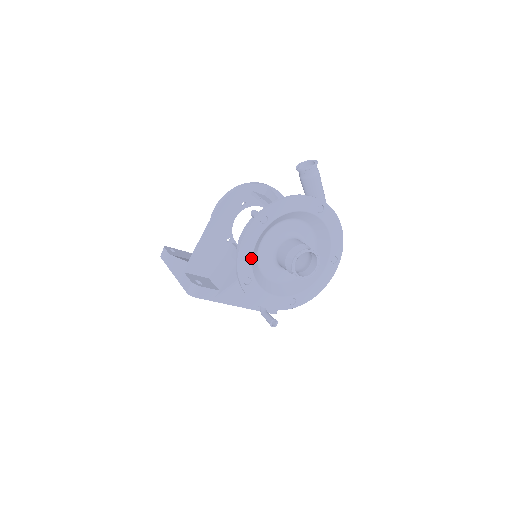
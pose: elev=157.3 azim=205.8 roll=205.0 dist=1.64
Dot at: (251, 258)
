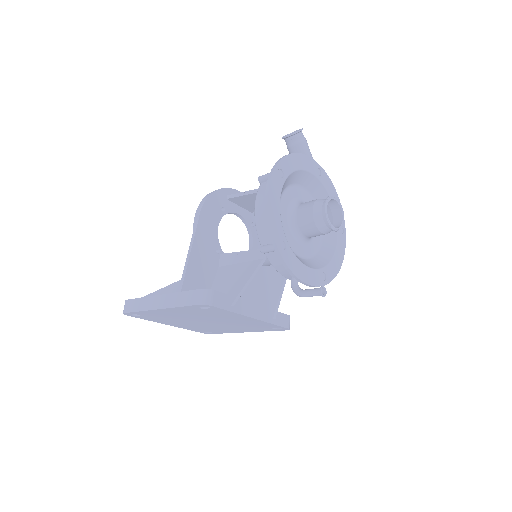
Dot at: (280, 217)
